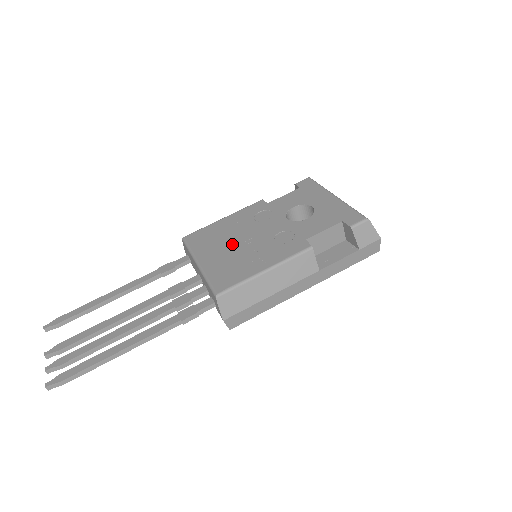
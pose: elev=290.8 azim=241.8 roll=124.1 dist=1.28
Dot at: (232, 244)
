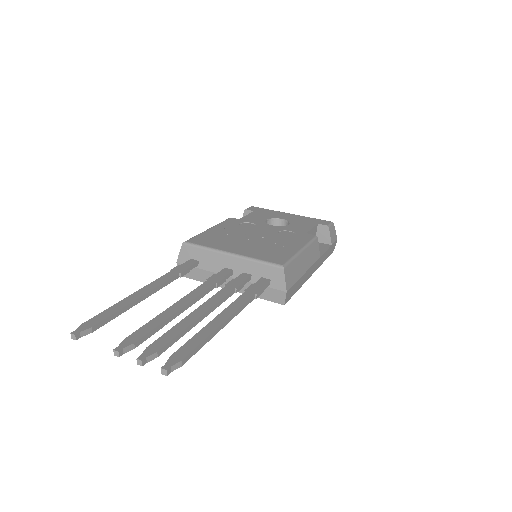
Dot at: (247, 240)
